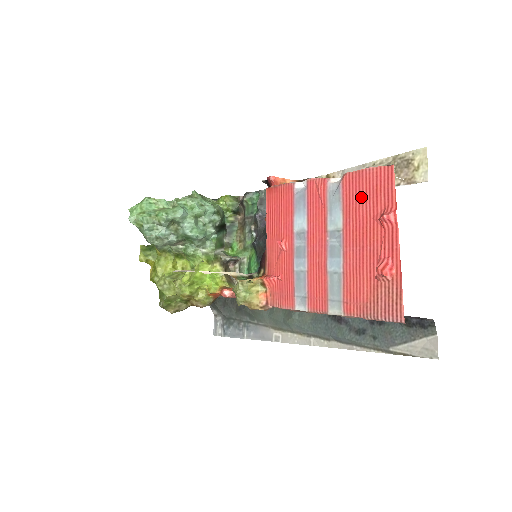
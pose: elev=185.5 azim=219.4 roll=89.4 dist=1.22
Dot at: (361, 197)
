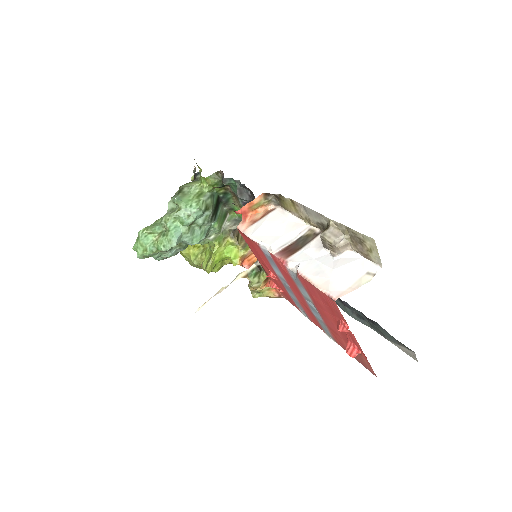
Dot at: (318, 298)
